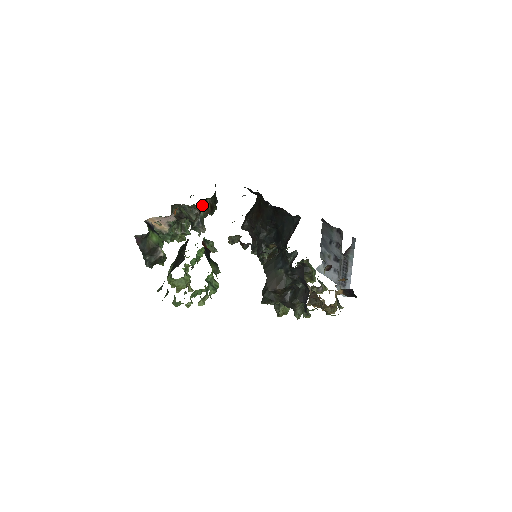
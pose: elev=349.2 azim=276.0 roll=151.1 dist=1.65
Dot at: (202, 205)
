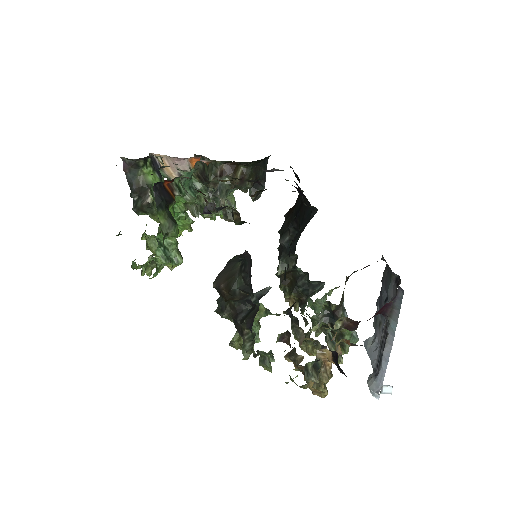
Dot at: (228, 168)
